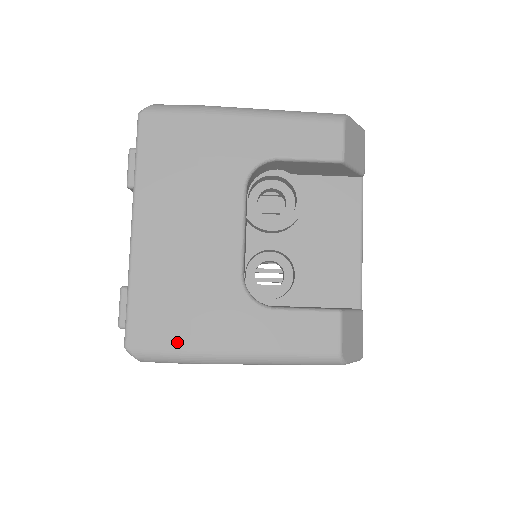
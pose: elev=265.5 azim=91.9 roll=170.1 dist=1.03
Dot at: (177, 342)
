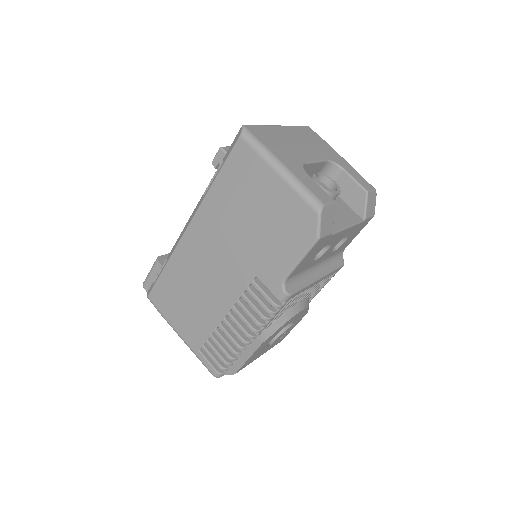
Dot at: (264, 142)
